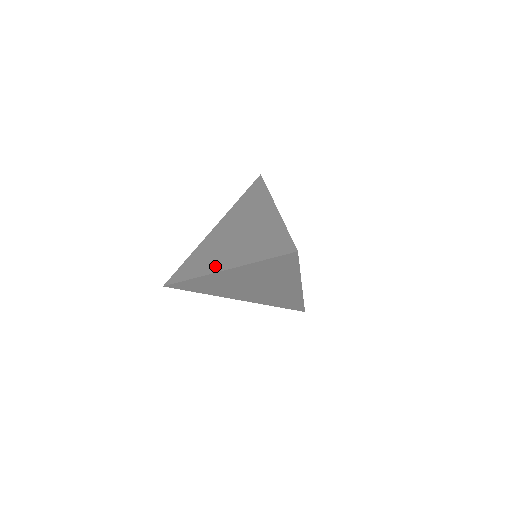
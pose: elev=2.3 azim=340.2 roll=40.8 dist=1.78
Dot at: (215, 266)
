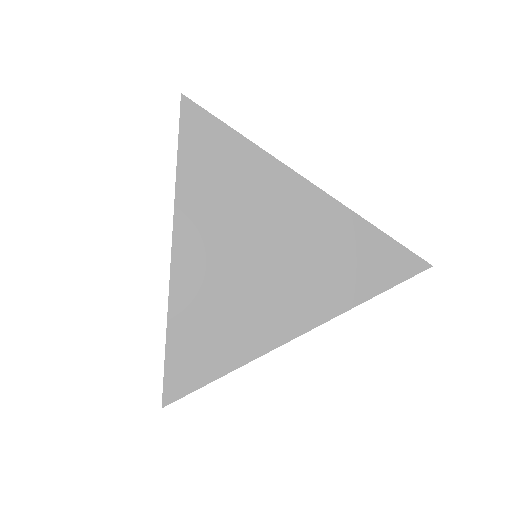
Dot at: (273, 332)
